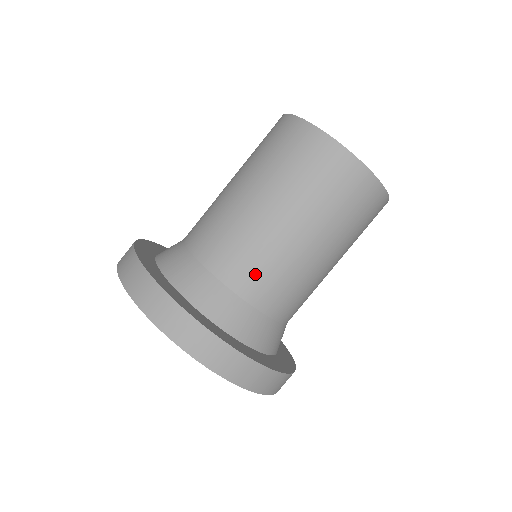
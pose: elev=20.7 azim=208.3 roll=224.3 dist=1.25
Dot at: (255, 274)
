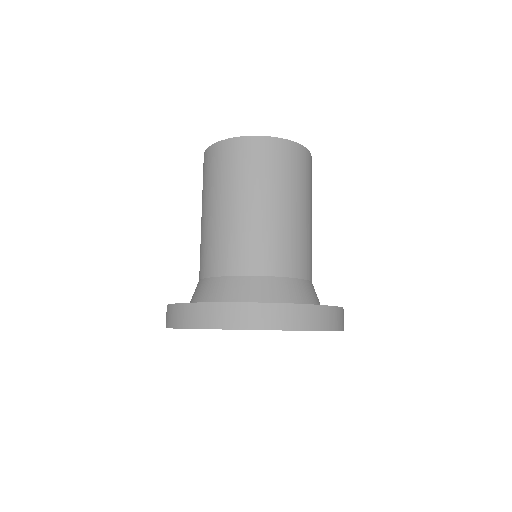
Dot at: (308, 259)
